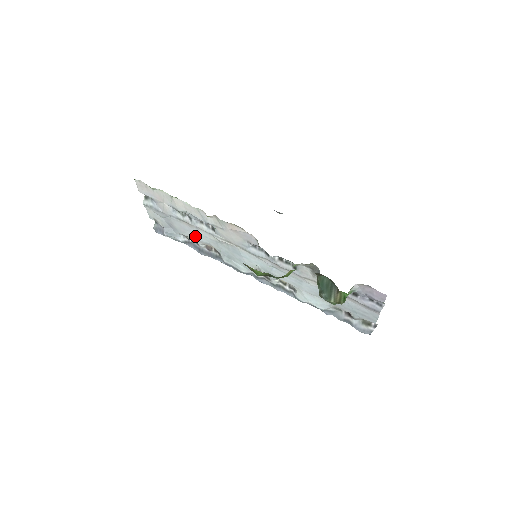
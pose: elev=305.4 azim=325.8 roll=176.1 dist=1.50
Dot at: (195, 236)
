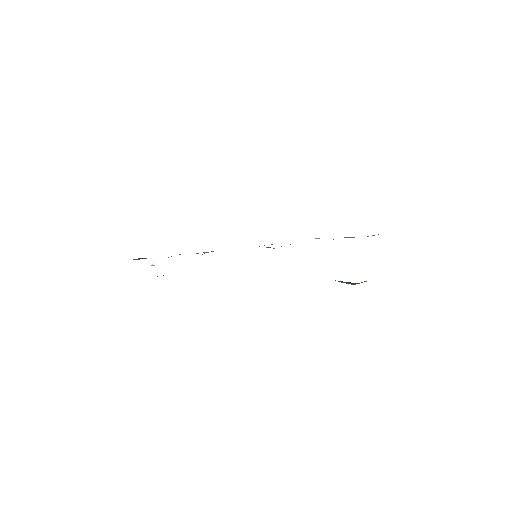
Dot at: occluded
